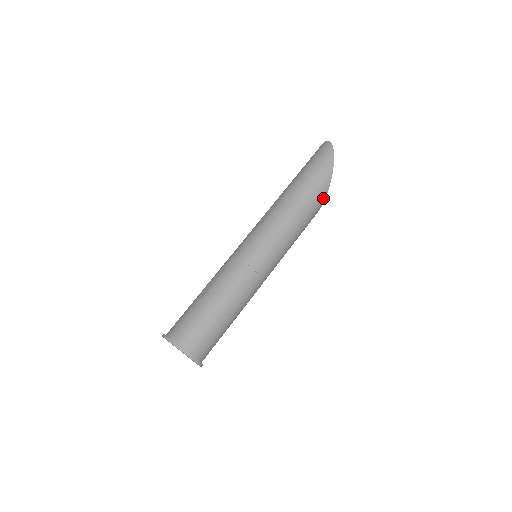
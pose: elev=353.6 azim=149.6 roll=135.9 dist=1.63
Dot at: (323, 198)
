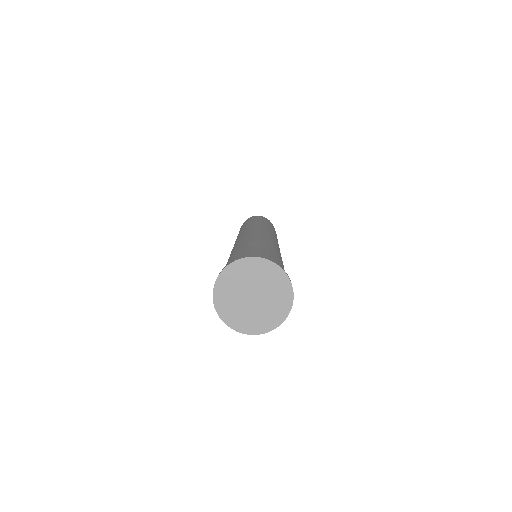
Dot at: occluded
